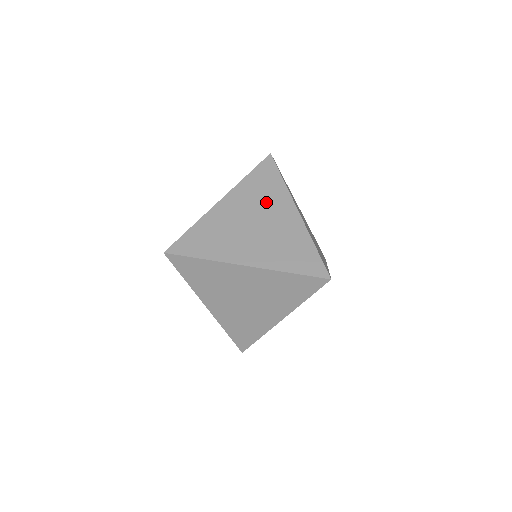
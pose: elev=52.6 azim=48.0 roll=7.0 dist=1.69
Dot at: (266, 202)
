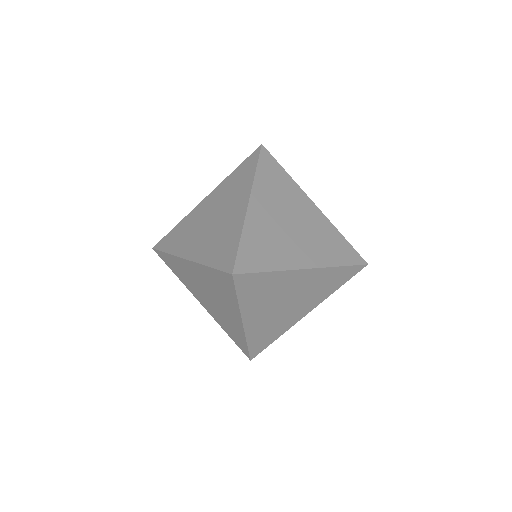
Dot at: occluded
